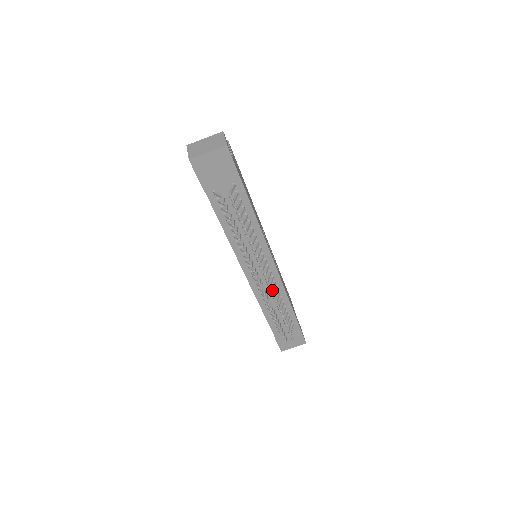
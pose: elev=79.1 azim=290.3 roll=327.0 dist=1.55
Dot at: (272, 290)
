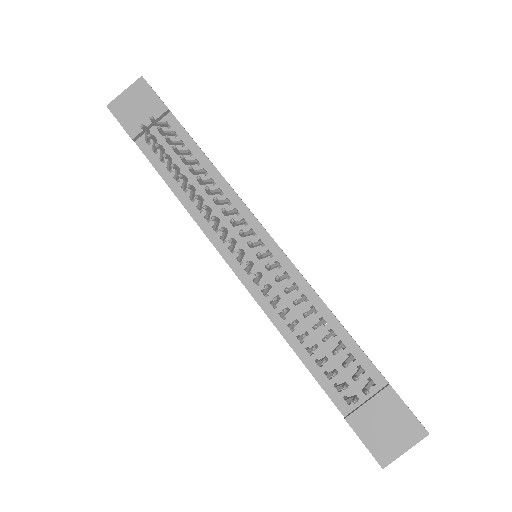
Dot at: (267, 264)
